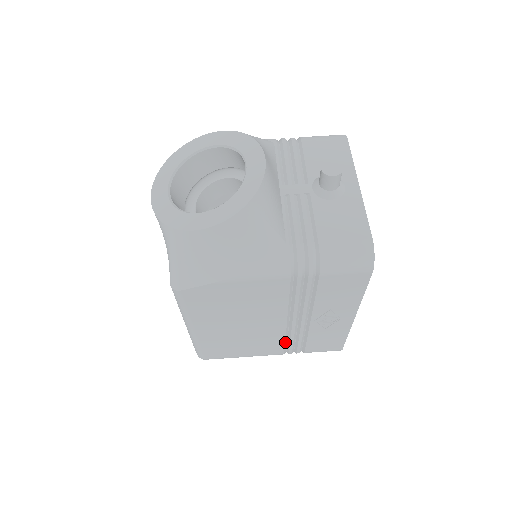
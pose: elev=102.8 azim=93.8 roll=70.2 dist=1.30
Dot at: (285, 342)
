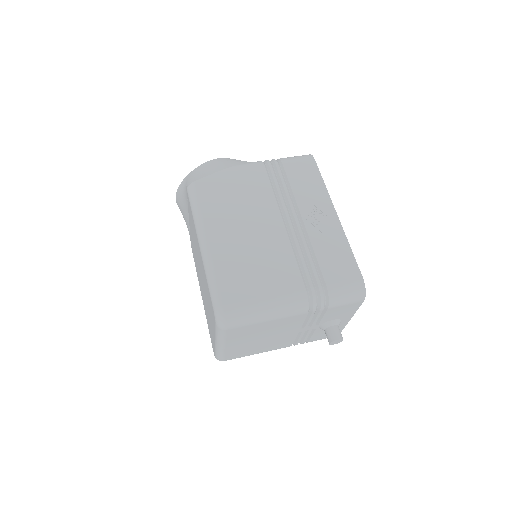
Dot at: (297, 263)
